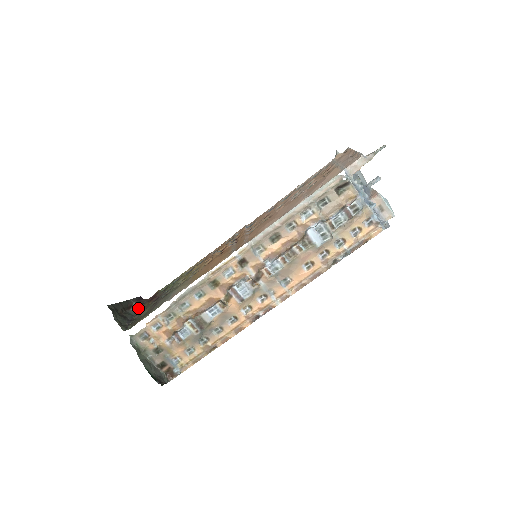
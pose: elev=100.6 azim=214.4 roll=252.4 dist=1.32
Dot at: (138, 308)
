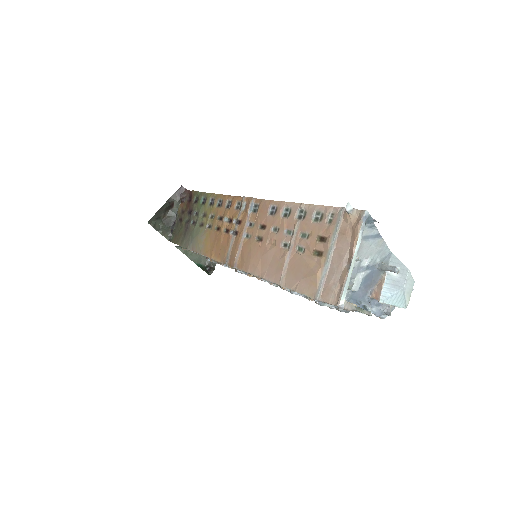
Dot at: (180, 206)
